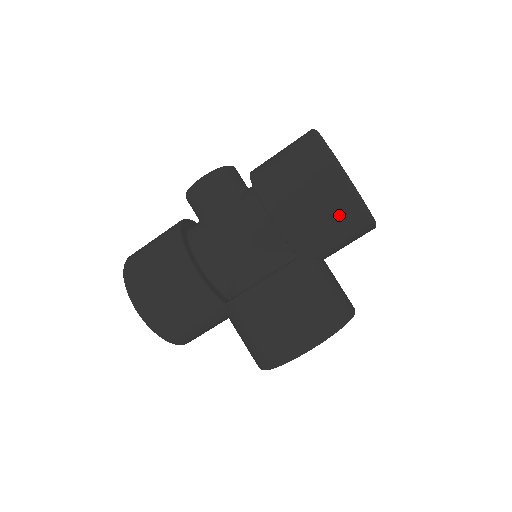
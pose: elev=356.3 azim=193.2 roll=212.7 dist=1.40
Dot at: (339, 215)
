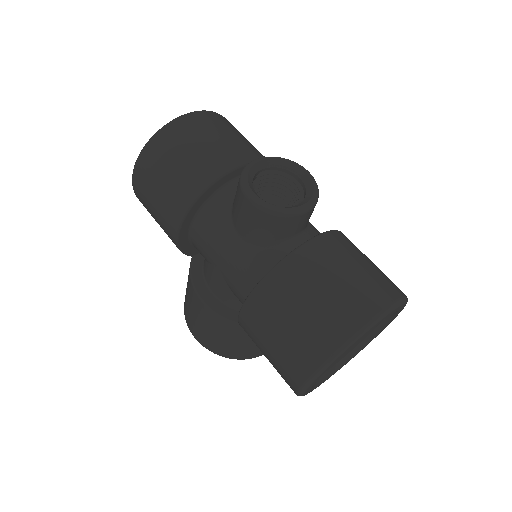
Dot at: occluded
